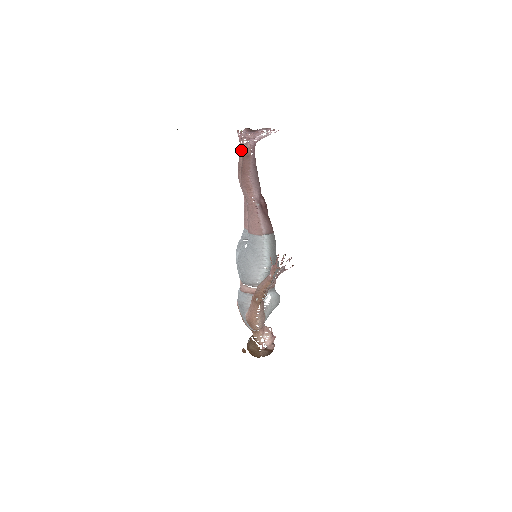
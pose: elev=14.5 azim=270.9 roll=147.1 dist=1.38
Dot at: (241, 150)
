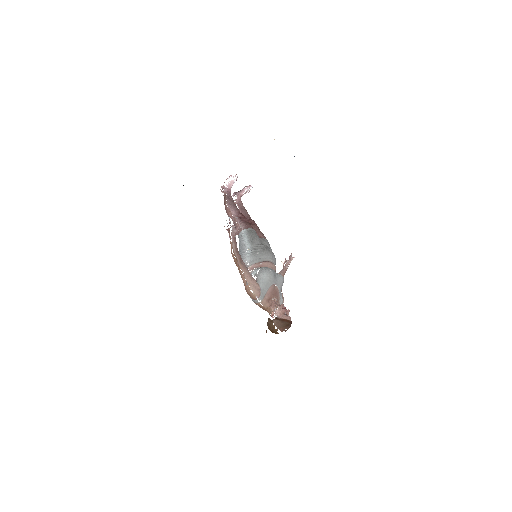
Dot at: occluded
